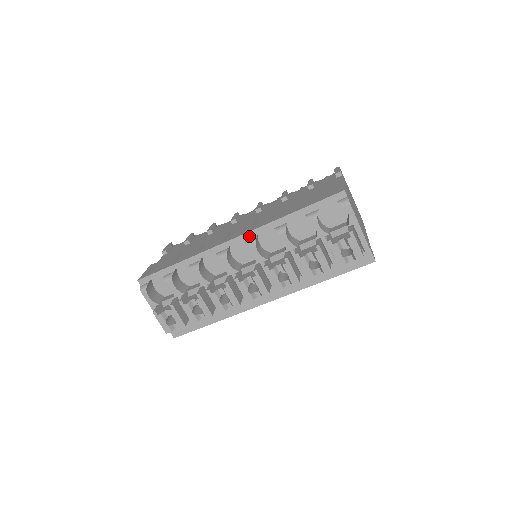
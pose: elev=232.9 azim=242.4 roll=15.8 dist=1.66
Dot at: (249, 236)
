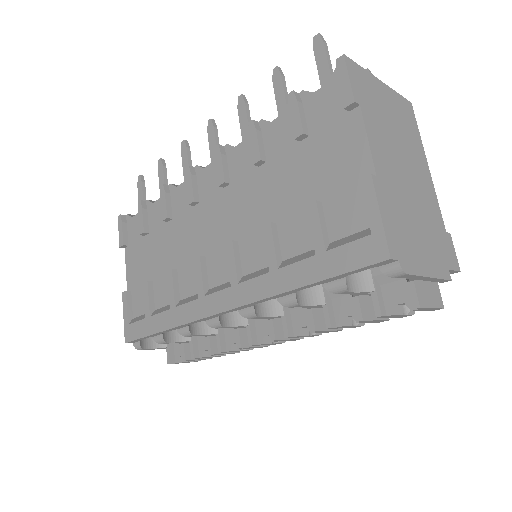
Dot at: (241, 308)
